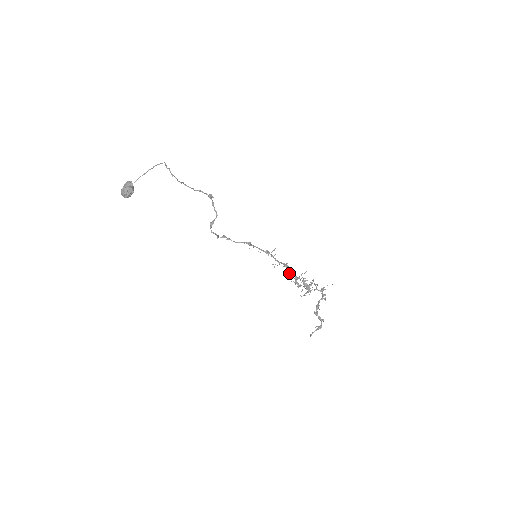
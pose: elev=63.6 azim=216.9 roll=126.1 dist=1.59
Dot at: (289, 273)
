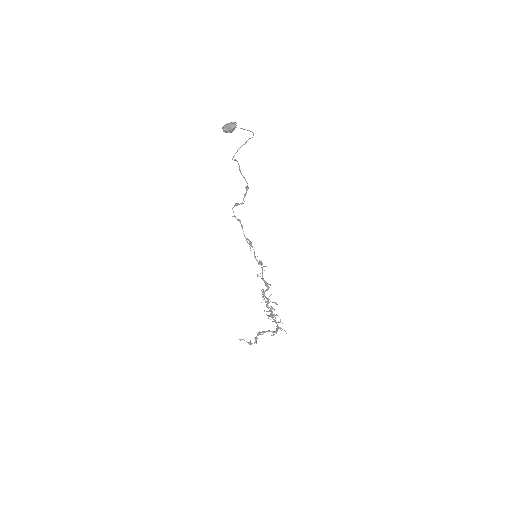
Dot at: (265, 291)
